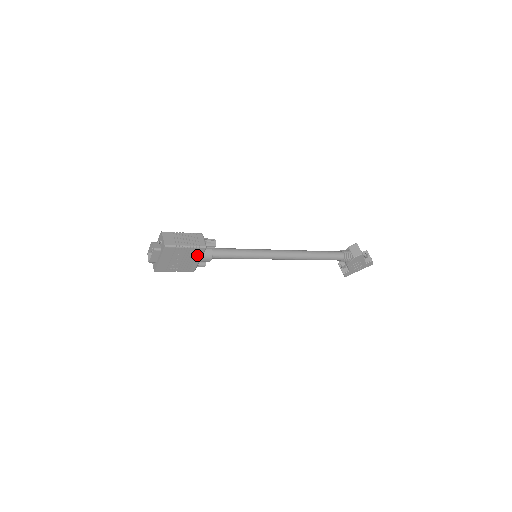
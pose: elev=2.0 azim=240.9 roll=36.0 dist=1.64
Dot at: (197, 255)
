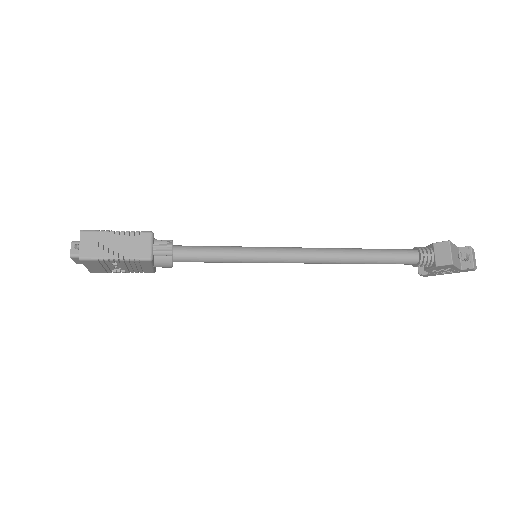
Dot at: (143, 264)
